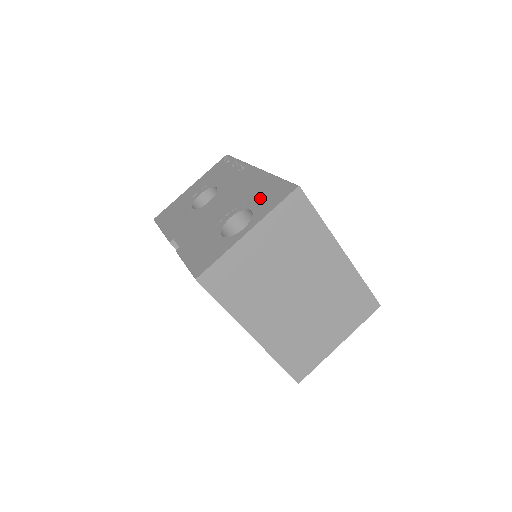
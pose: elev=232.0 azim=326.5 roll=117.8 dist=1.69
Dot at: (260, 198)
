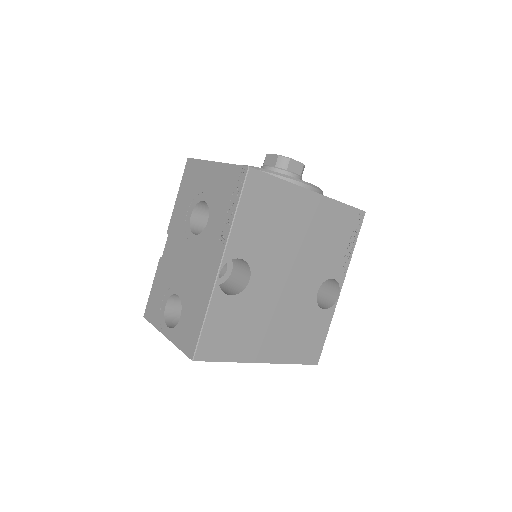
Dot at: (187, 318)
